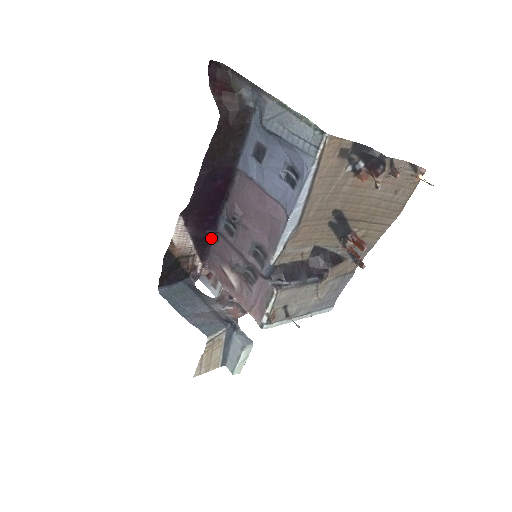
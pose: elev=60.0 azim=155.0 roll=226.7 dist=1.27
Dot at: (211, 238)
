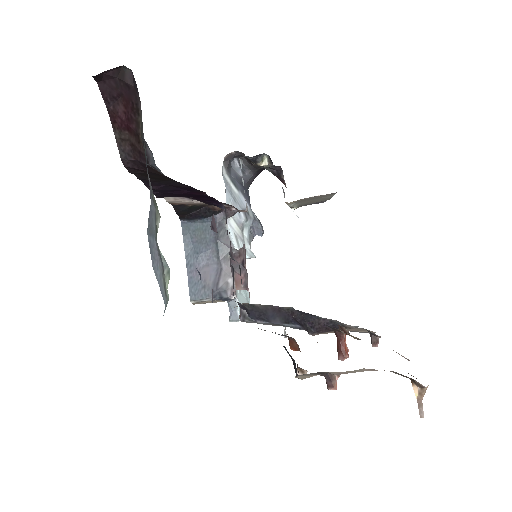
Dot at: occluded
